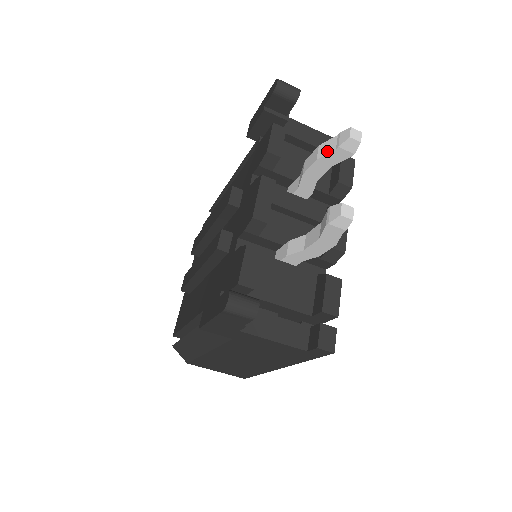
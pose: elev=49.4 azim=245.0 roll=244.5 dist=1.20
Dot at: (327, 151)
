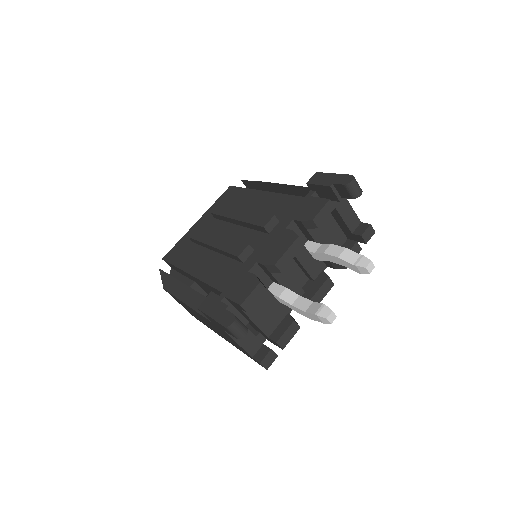
Dot at: (348, 259)
